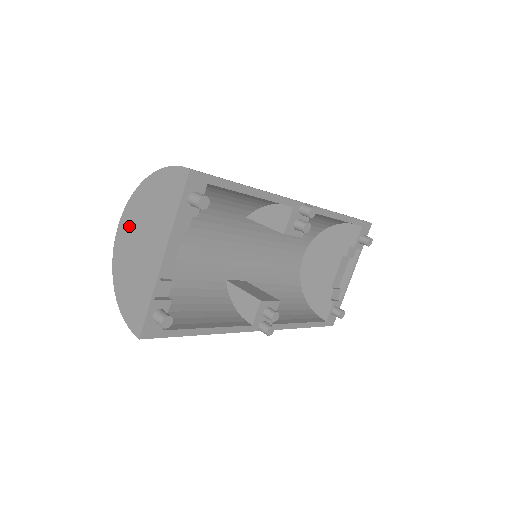
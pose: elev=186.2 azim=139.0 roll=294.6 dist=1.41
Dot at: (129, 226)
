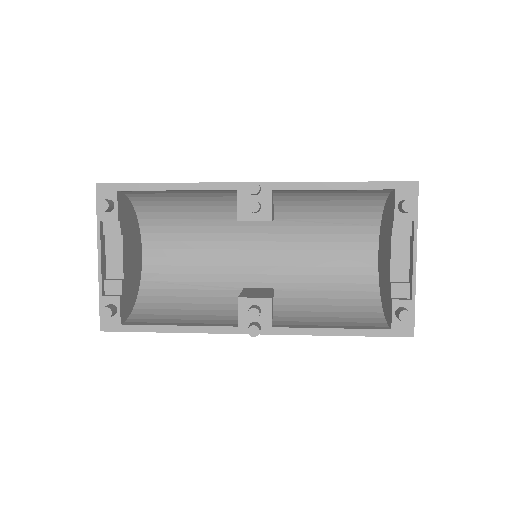
Dot at: occluded
